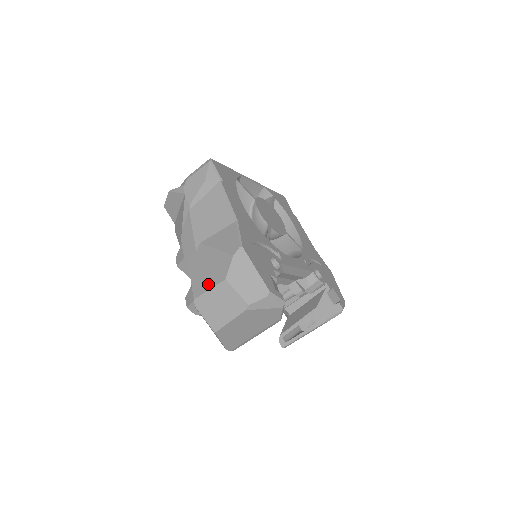
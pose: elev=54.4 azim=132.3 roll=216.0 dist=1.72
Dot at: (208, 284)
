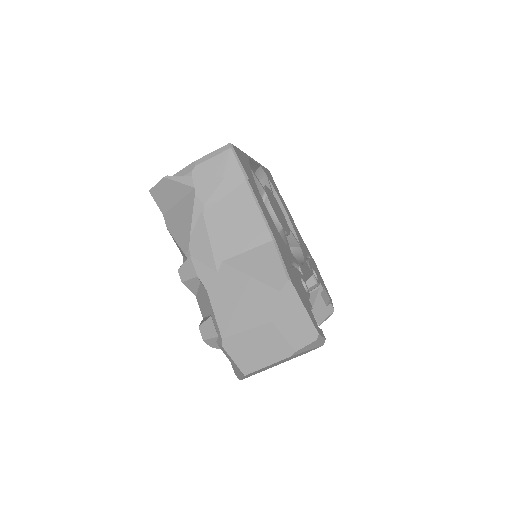
Dot at: (243, 322)
